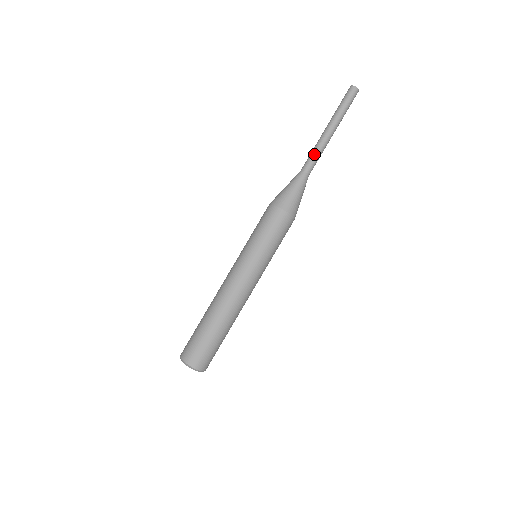
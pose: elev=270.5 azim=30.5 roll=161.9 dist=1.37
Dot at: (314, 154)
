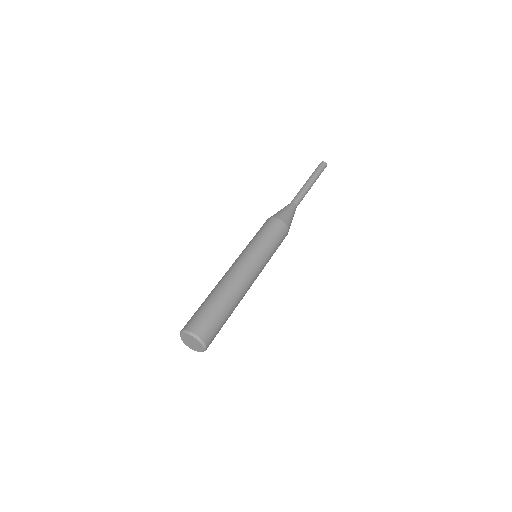
Dot at: occluded
